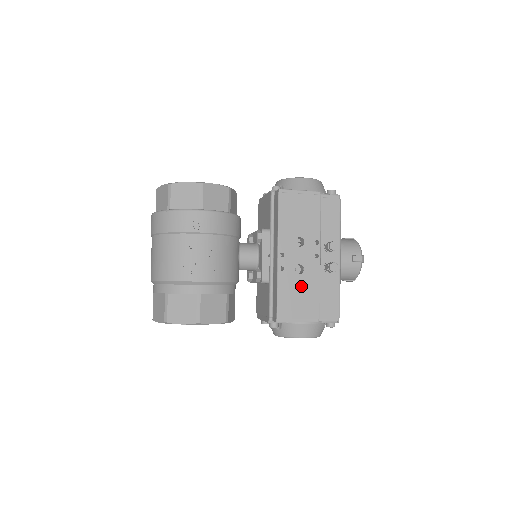
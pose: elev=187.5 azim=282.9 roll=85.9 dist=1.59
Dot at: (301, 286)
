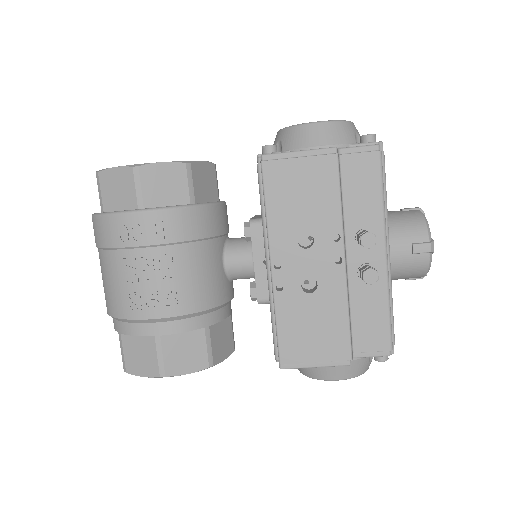
Dot at: (315, 312)
